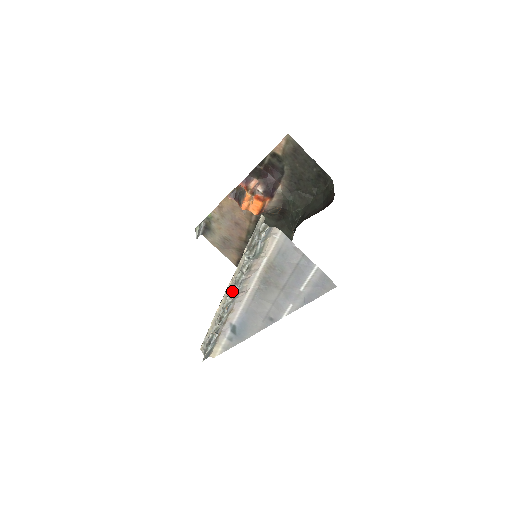
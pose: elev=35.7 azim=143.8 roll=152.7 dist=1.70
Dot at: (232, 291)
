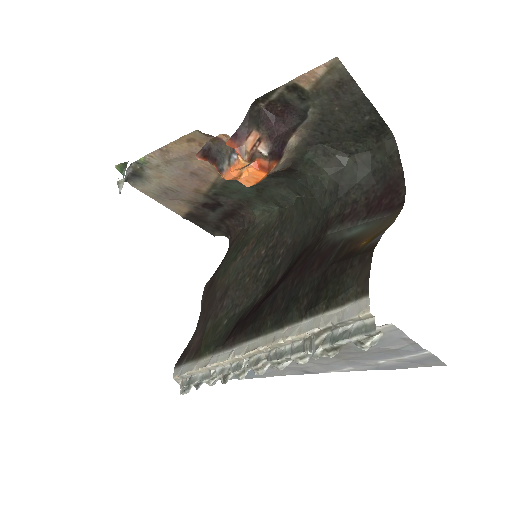
Dot at: (260, 366)
